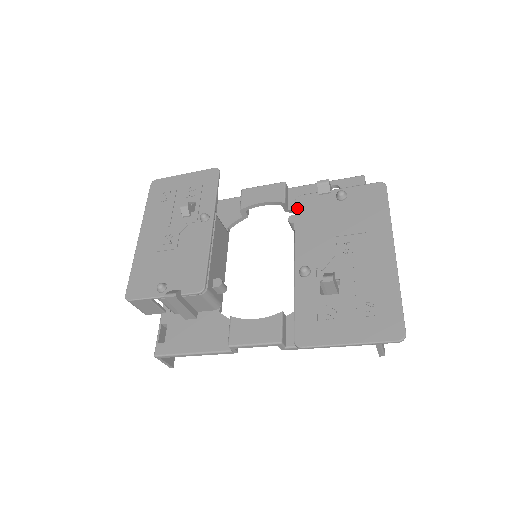
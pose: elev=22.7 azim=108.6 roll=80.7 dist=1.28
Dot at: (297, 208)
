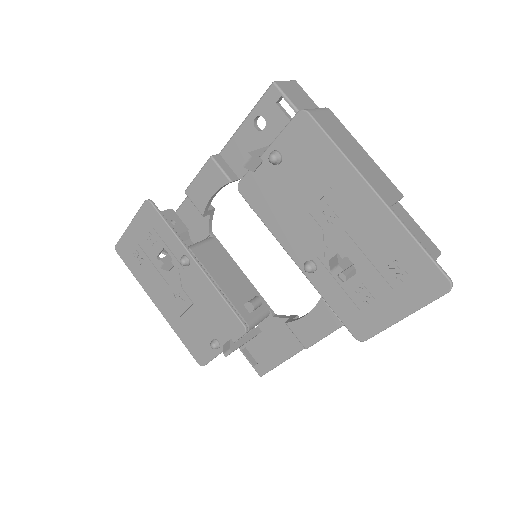
Dot at: (248, 200)
